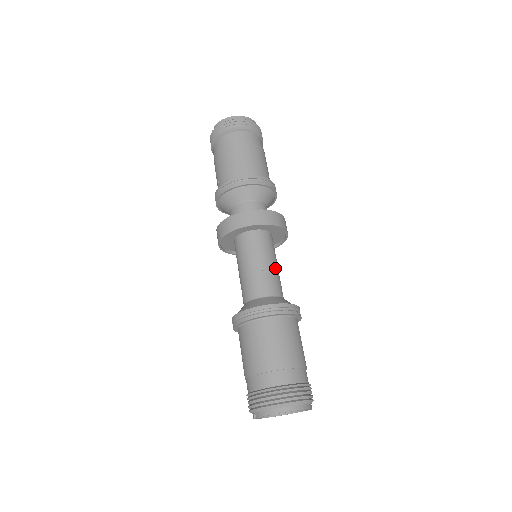
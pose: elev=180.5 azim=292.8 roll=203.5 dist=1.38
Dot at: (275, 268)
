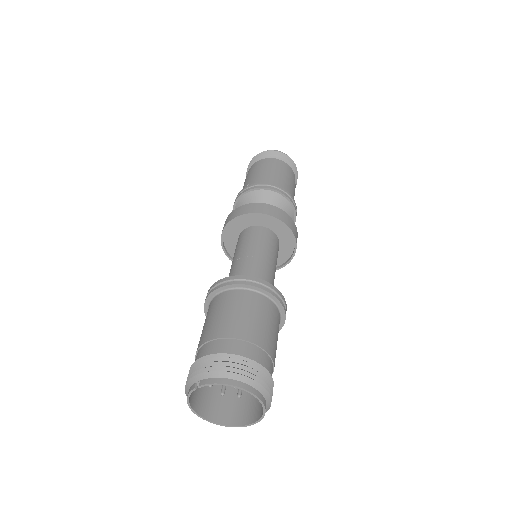
Dot at: (275, 269)
